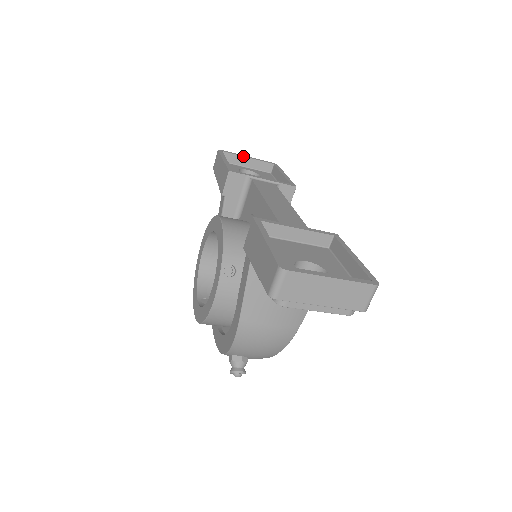
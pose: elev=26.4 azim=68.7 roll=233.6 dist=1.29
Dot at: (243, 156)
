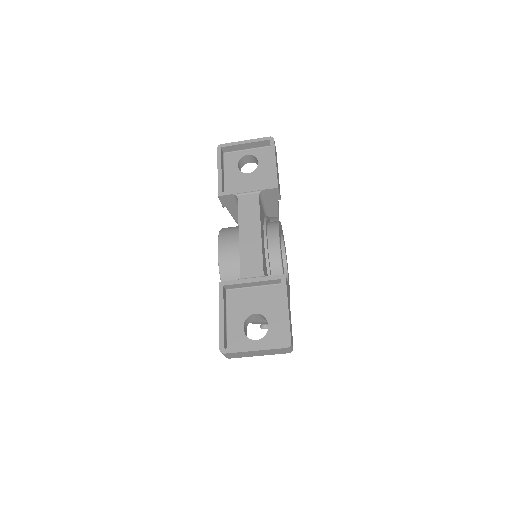
Dot at: (240, 144)
